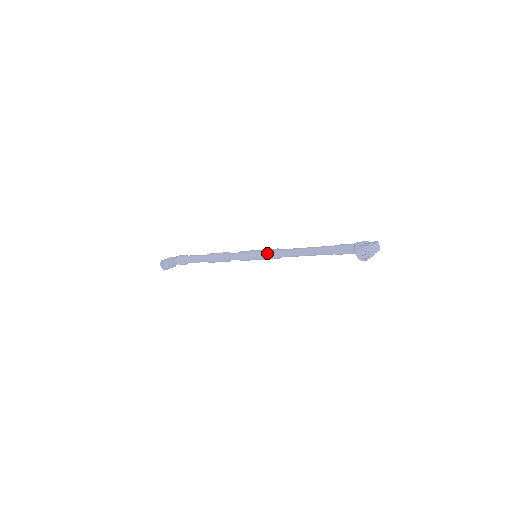
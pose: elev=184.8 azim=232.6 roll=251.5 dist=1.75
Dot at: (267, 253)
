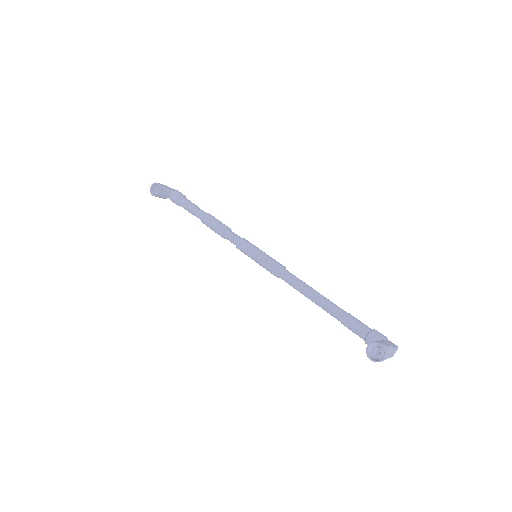
Dot at: (270, 263)
